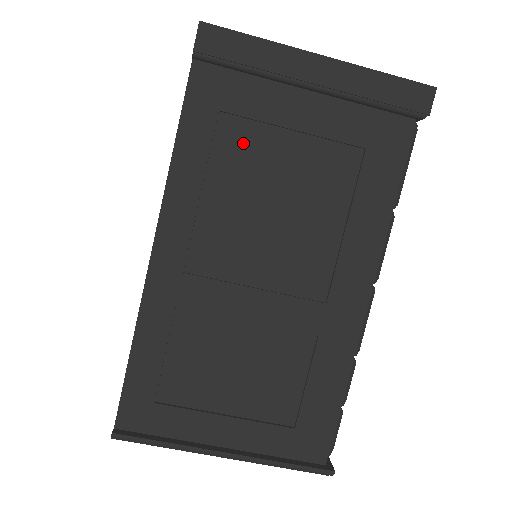
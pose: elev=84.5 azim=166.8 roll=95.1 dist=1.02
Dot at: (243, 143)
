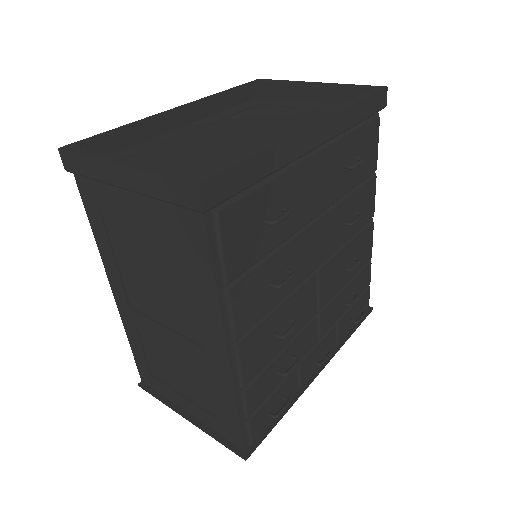
Dot at: (119, 228)
